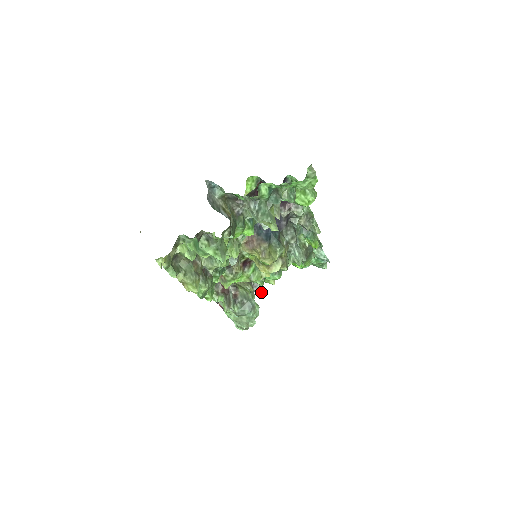
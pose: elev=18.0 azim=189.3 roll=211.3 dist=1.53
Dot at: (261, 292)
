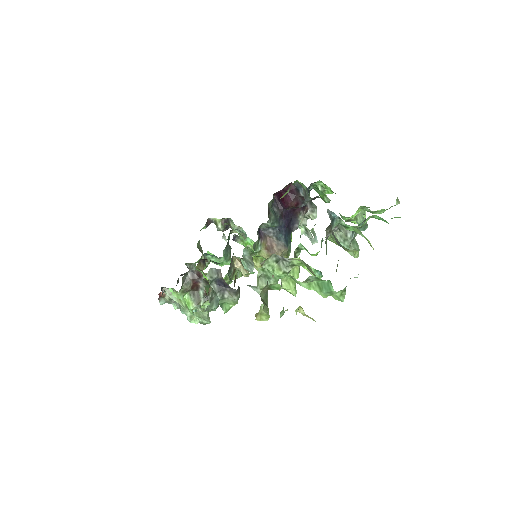
Dot at: occluded
